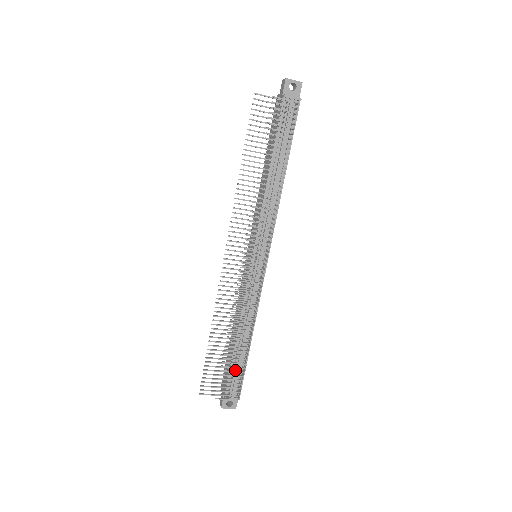
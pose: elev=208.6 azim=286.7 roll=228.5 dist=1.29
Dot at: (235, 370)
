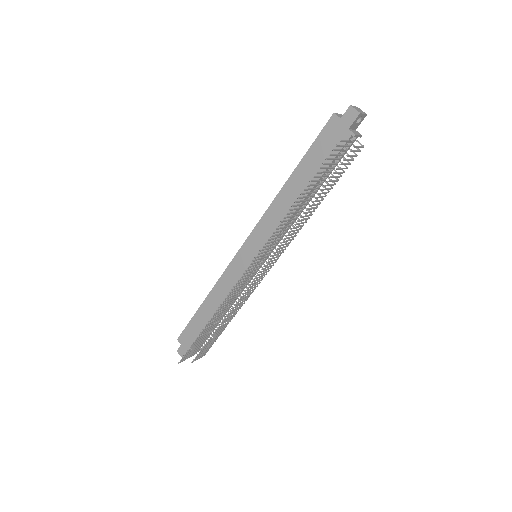
Dot at: occluded
